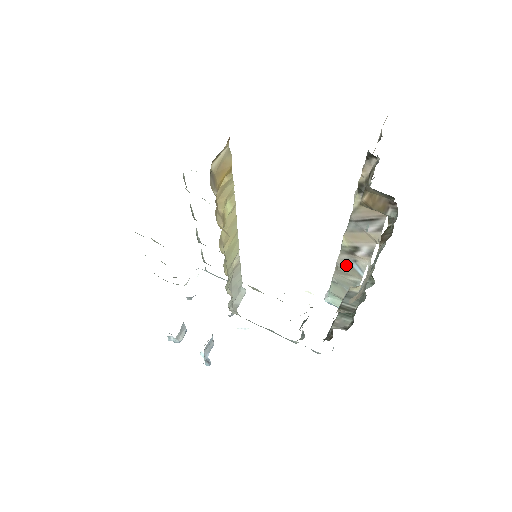
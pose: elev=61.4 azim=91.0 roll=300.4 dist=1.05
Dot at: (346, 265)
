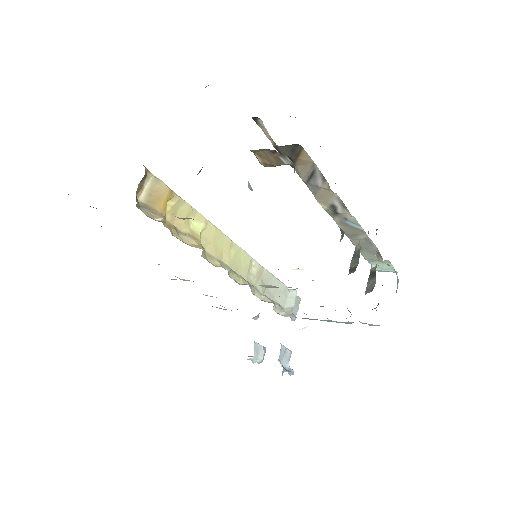
Dot at: (346, 227)
